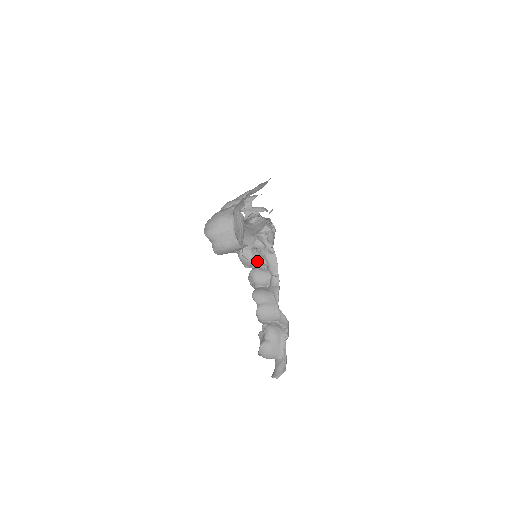
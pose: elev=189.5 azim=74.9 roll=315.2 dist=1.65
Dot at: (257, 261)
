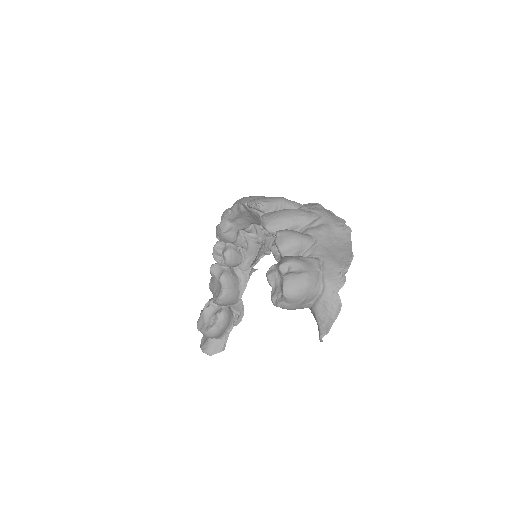
Dot at: (238, 242)
